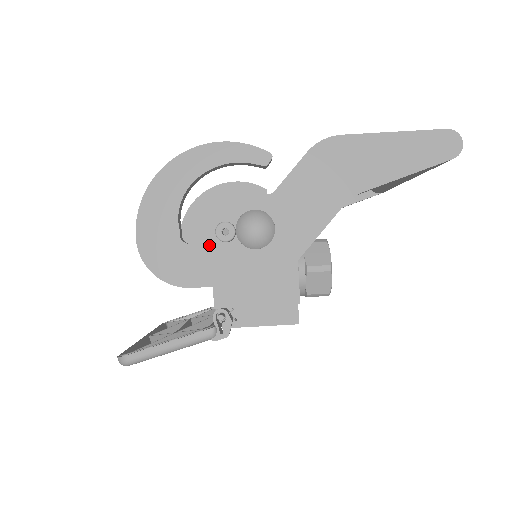
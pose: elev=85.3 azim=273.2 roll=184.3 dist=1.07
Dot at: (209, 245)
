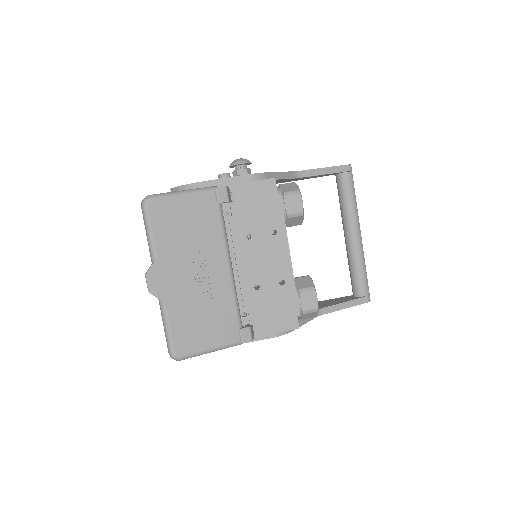
Dot at: occluded
